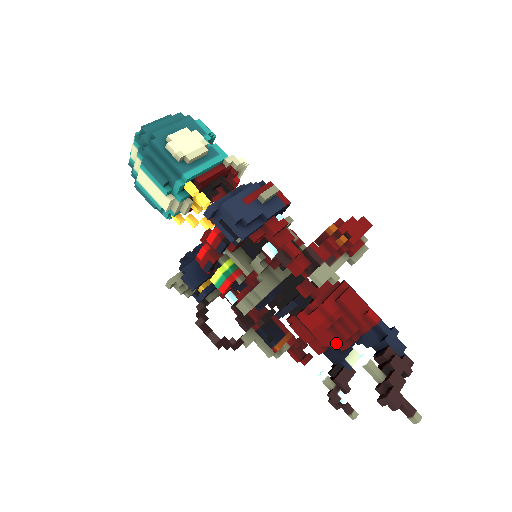
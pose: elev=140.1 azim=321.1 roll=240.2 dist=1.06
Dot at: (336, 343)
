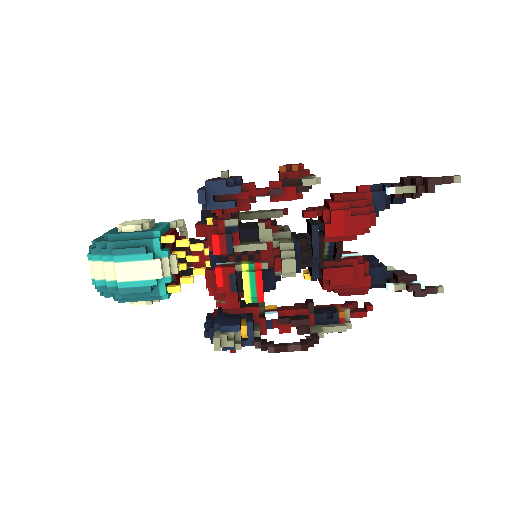
Dot at: (366, 217)
